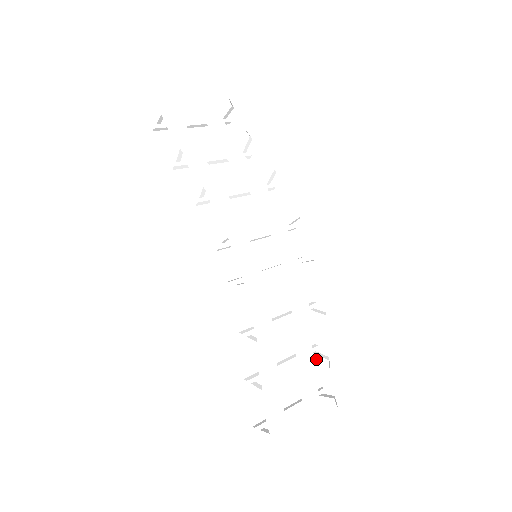
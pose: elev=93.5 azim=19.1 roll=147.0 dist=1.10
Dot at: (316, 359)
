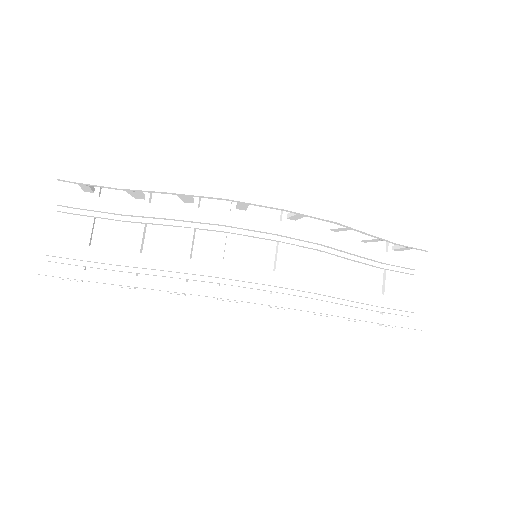
Dot at: (366, 242)
